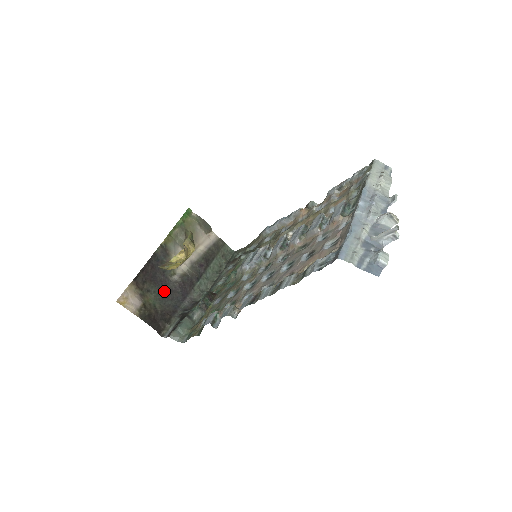
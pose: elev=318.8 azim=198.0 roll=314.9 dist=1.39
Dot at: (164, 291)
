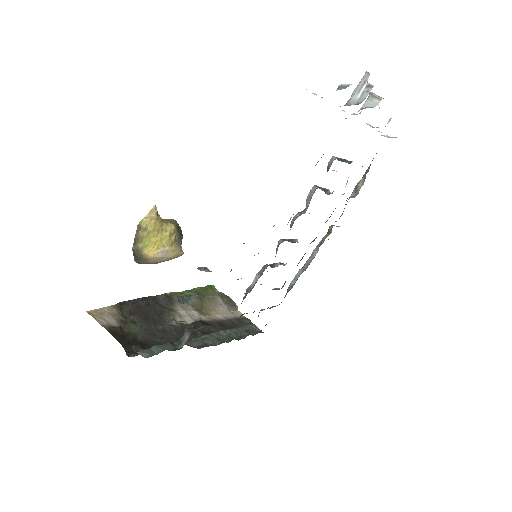
Dot at: (154, 329)
